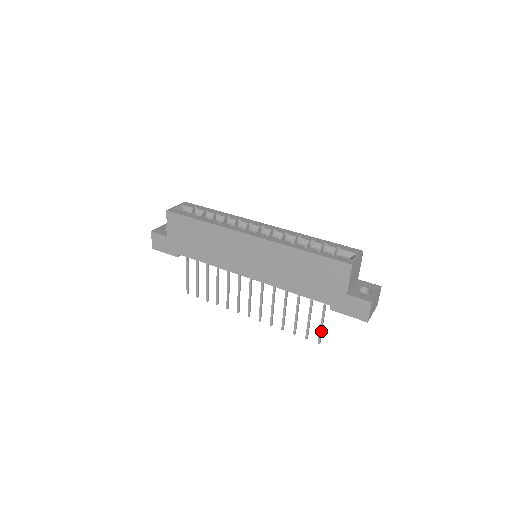
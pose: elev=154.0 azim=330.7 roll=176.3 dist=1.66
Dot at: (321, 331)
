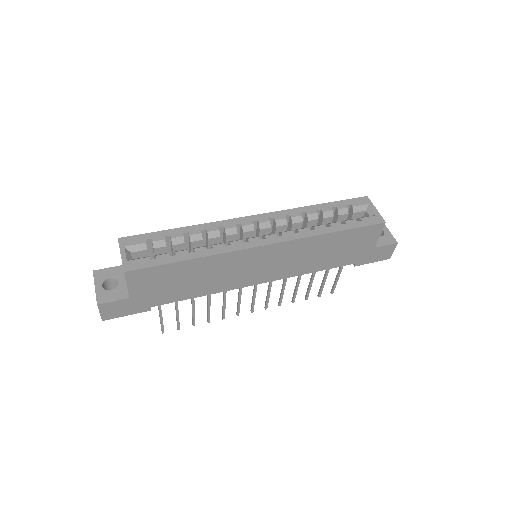
Dot at: (336, 284)
